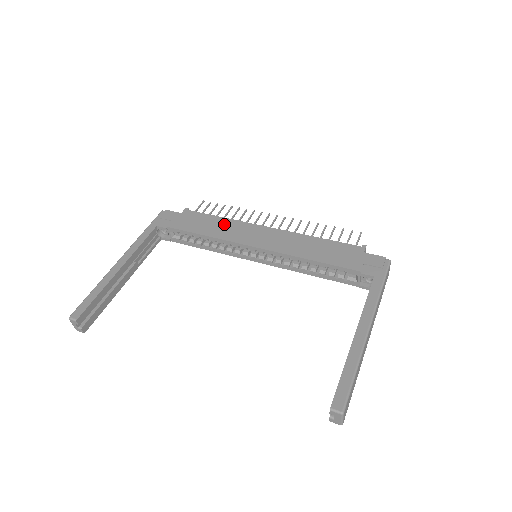
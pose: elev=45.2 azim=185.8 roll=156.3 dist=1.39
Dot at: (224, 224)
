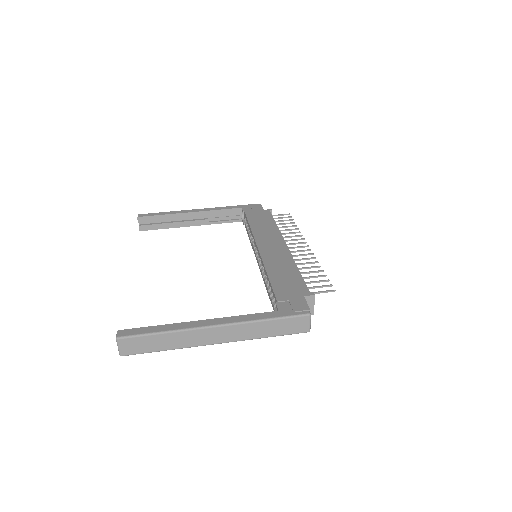
Dot at: (269, 227)
